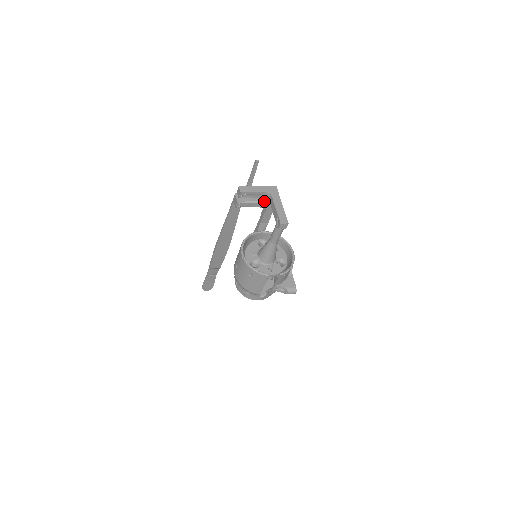
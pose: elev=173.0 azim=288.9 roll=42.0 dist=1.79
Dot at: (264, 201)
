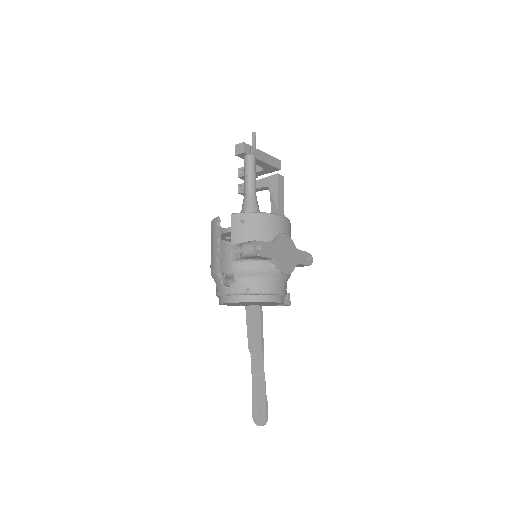
Dot at: (265, 177)
